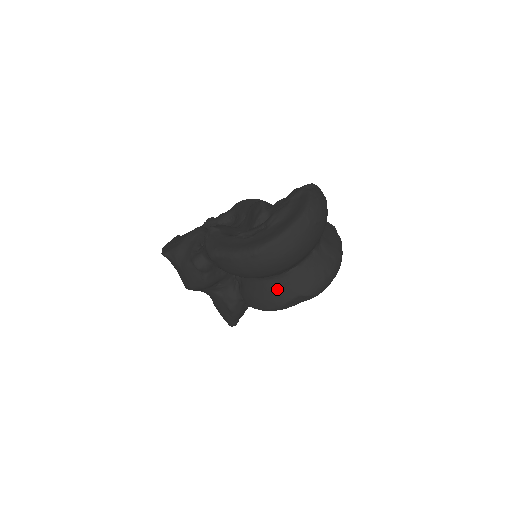
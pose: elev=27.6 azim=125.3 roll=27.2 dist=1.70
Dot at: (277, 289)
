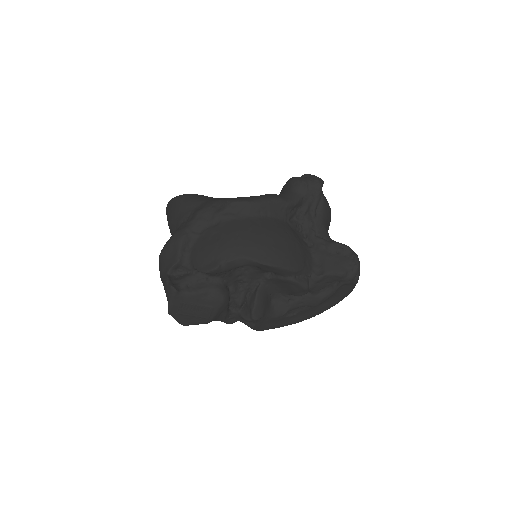
Dot at: occluded
